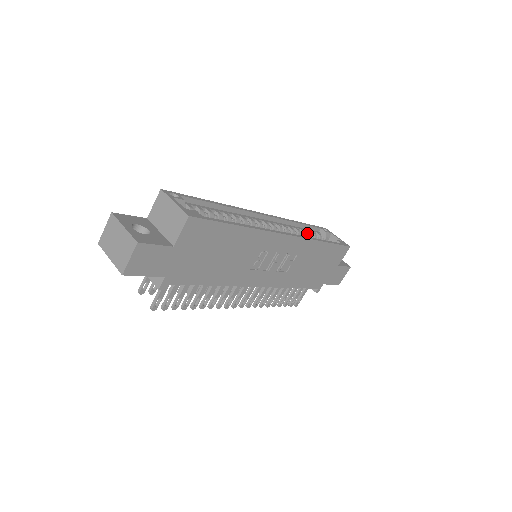
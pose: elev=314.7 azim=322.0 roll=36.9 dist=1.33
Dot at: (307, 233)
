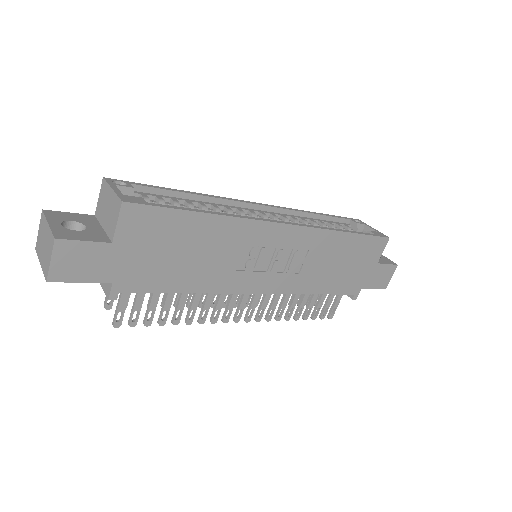
Dot at: (329, 225)
